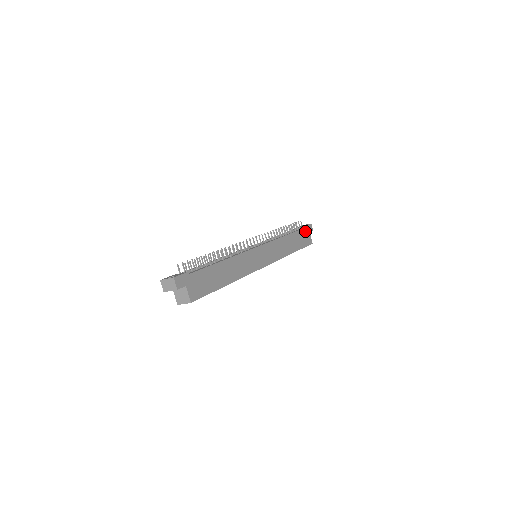
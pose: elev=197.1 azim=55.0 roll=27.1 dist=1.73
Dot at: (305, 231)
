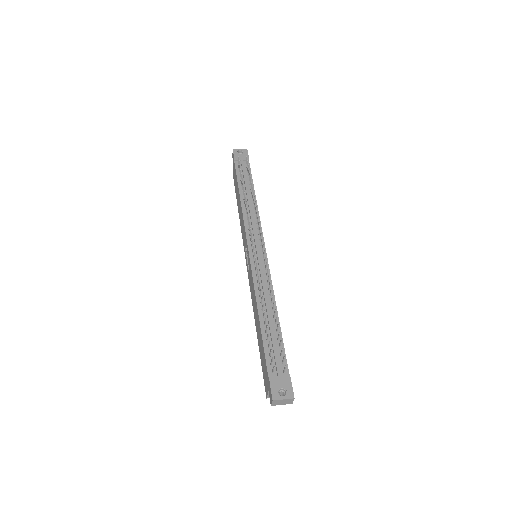
Dot at: occluded
